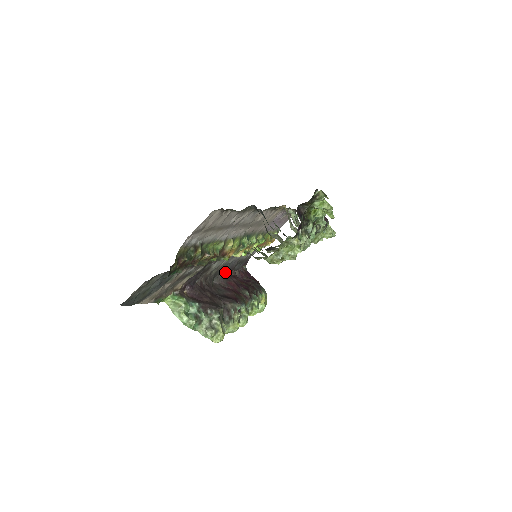
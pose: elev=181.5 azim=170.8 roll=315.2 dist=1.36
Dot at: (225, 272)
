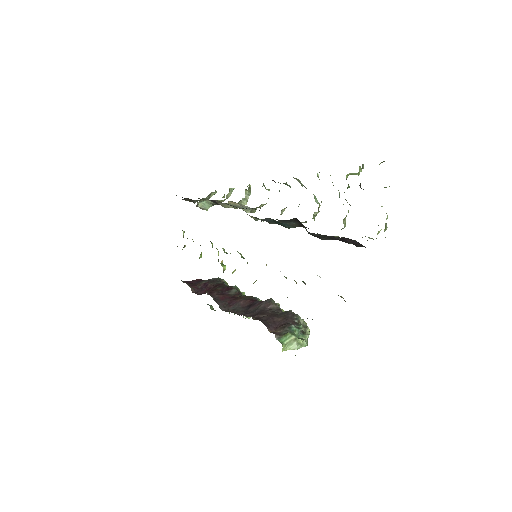
Dot at: occluded
